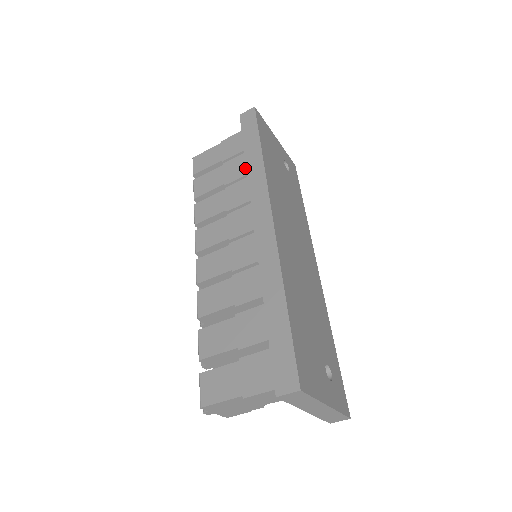
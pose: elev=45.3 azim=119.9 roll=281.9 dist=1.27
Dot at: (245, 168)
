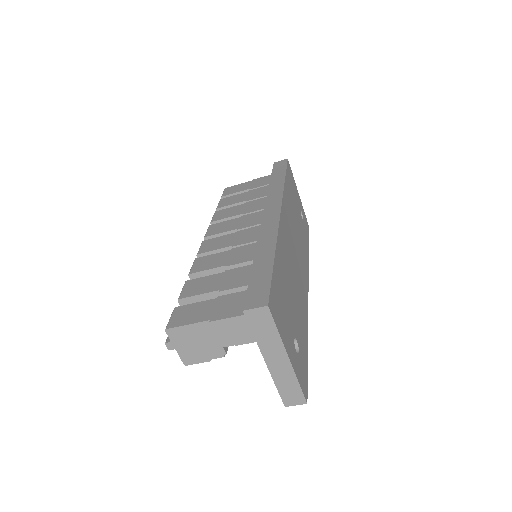
Dot at: occluded
